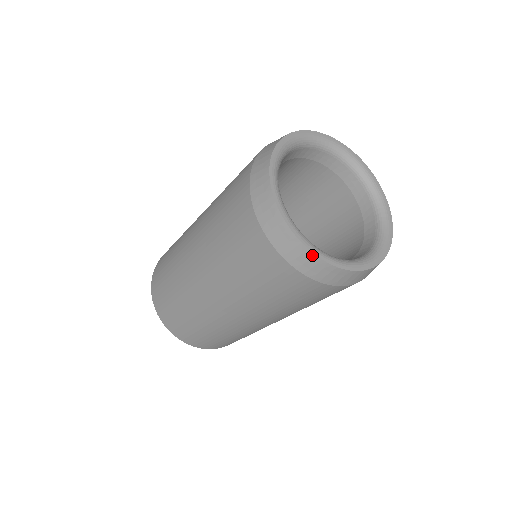
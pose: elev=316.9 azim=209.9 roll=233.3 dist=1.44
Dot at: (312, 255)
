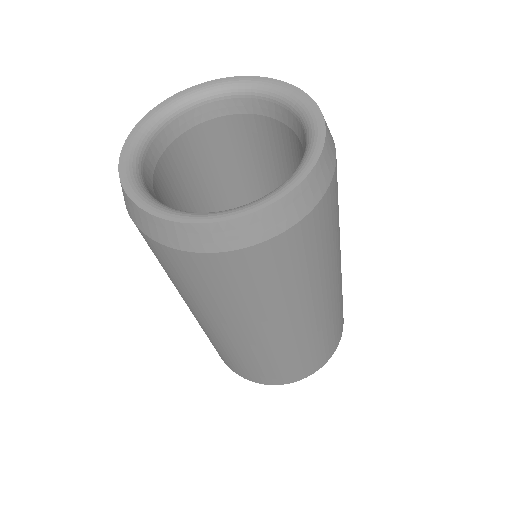
Dot at: (195, 226)
